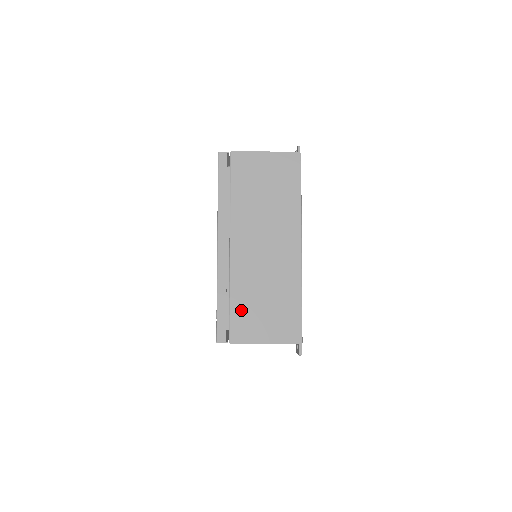
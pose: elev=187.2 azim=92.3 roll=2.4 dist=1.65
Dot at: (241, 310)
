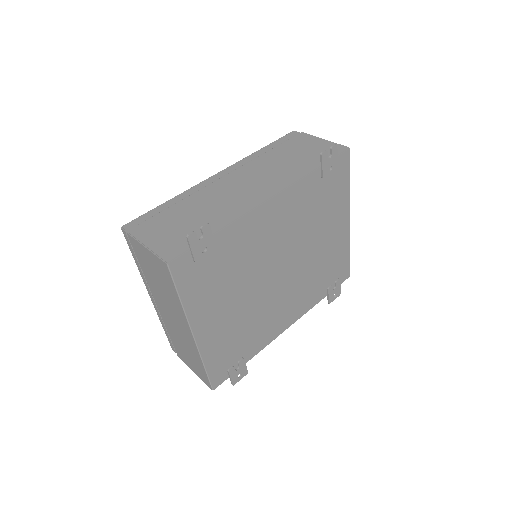
Dot at: (176, 344)
